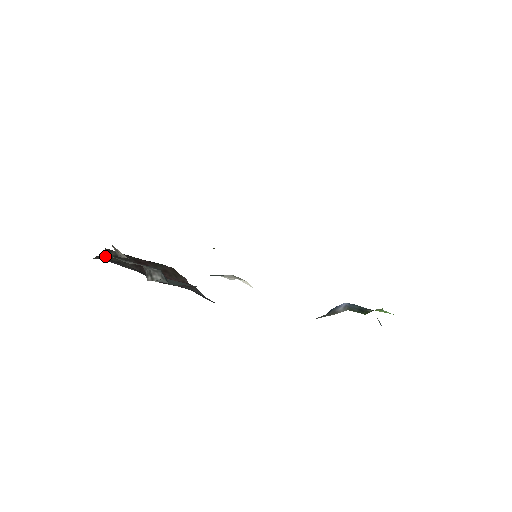
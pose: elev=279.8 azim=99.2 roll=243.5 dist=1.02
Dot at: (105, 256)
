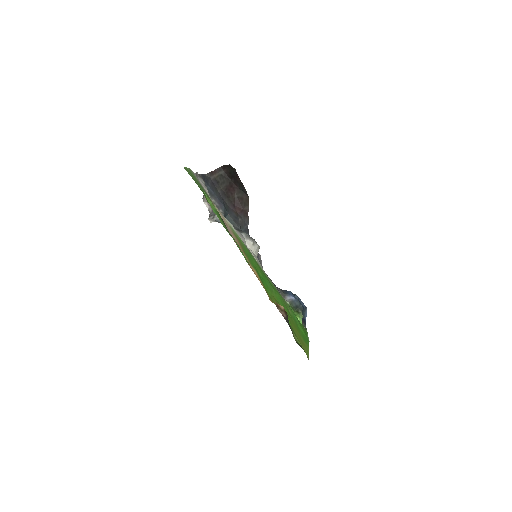
Dot at: (215, 173)
